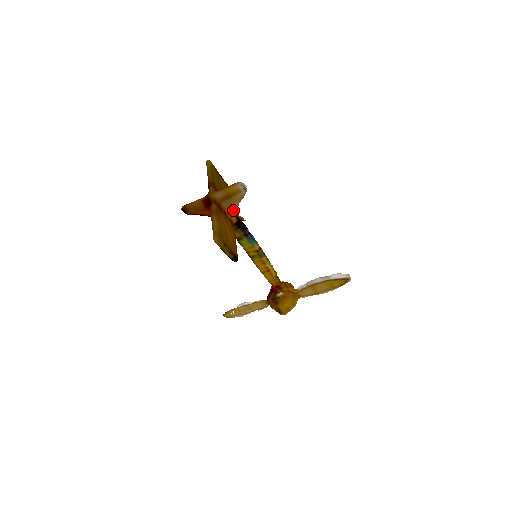
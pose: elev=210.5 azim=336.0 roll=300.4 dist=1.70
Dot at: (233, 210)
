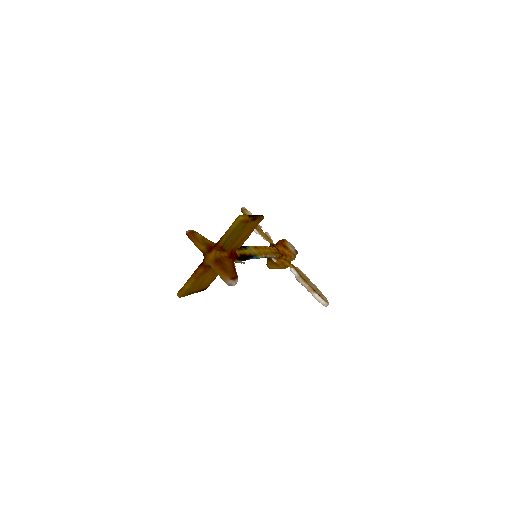
Dot at: occluded
